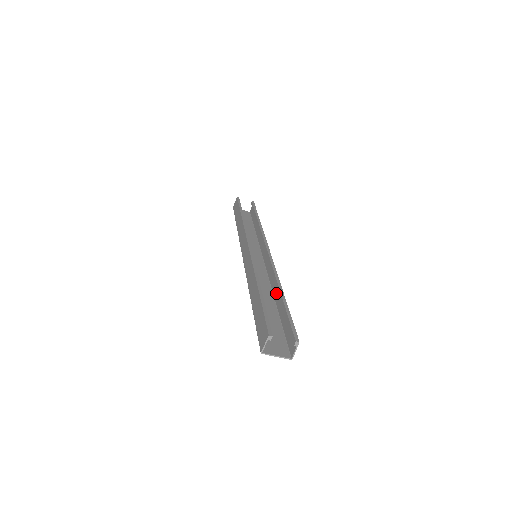
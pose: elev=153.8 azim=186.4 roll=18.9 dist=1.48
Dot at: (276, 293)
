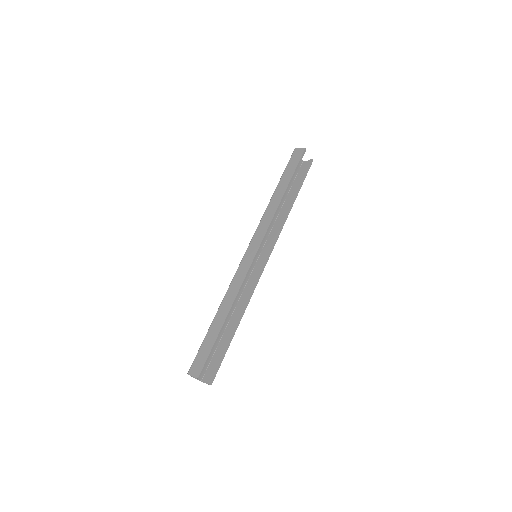
Dot at: (237, 313)
